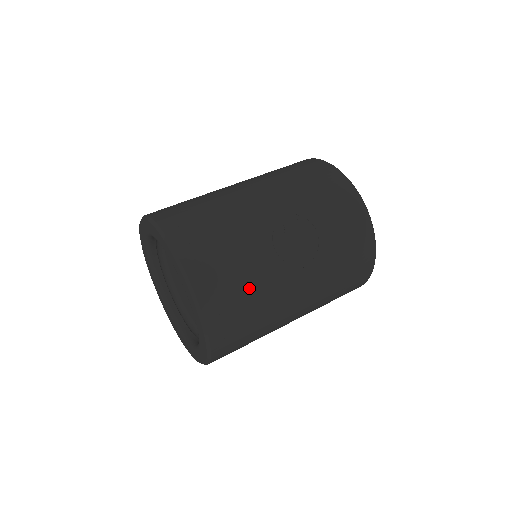
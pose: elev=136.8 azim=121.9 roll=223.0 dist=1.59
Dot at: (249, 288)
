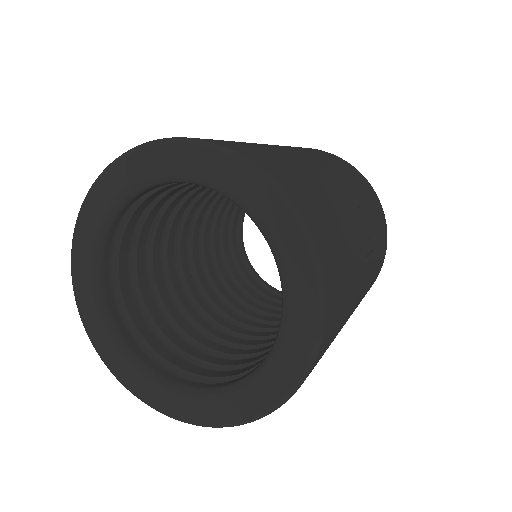
Dot at: (347, 301)
